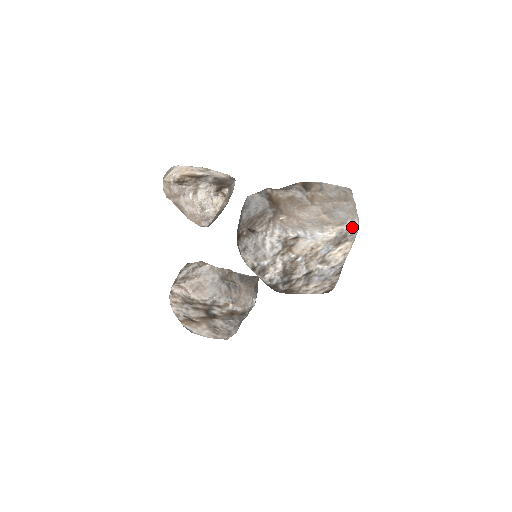
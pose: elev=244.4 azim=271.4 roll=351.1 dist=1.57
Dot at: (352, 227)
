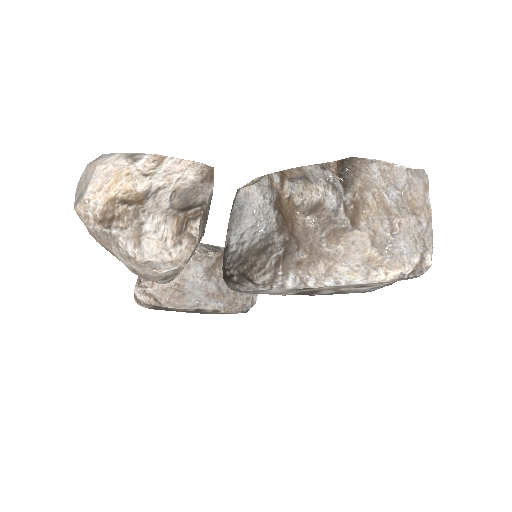
Dot at: (420, 269)
